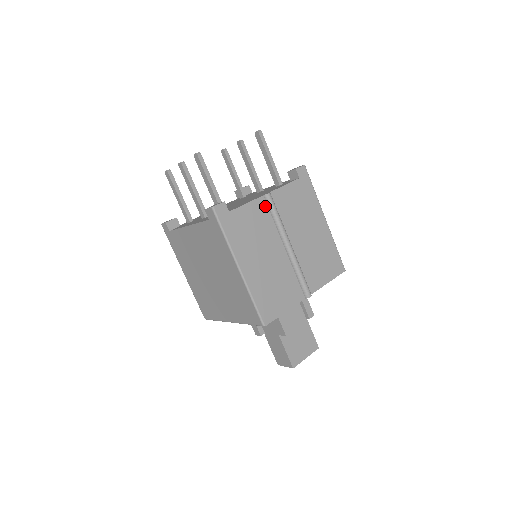
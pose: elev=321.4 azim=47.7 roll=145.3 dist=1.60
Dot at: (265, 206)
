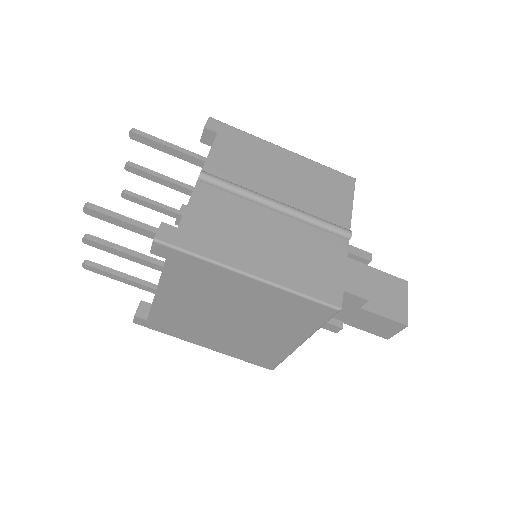
Dot at: (211, 189)
